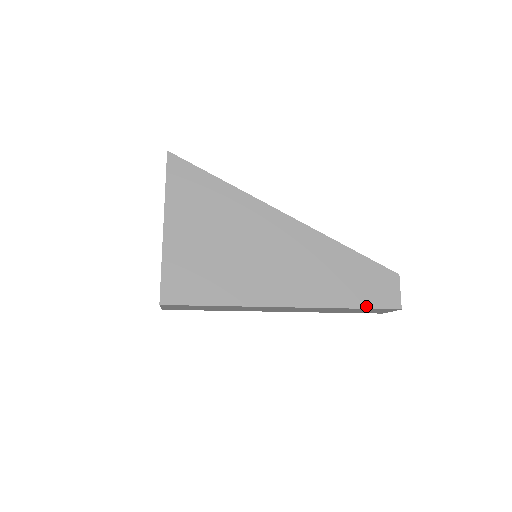
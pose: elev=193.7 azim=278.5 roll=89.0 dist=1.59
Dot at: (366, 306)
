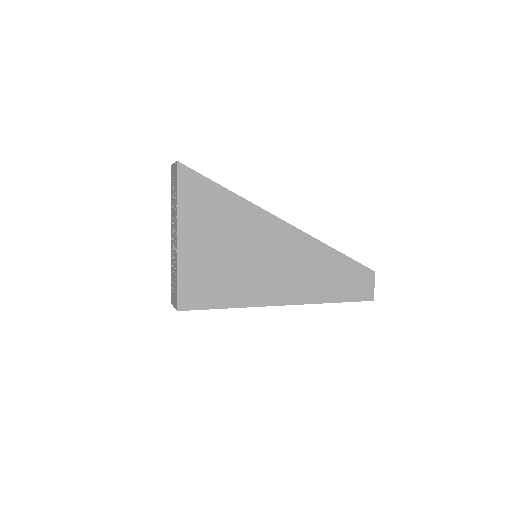
Dot at: (347, 300)
